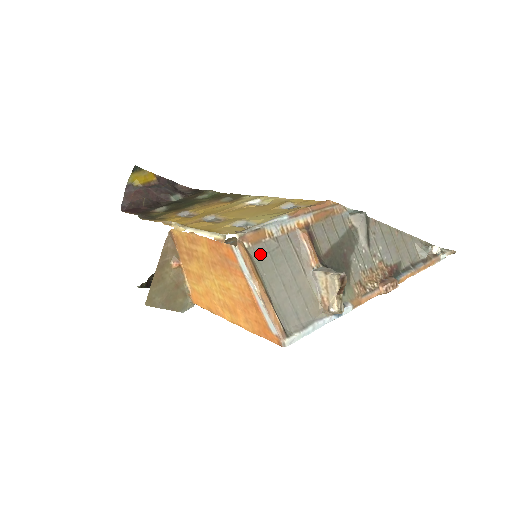
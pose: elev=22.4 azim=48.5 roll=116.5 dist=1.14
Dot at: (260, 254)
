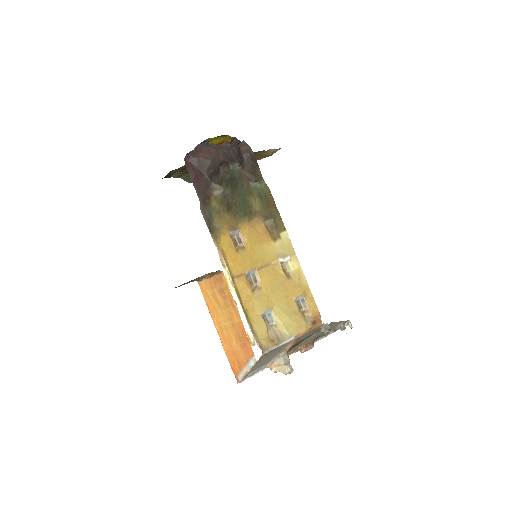
Dot at: (264, 357)
